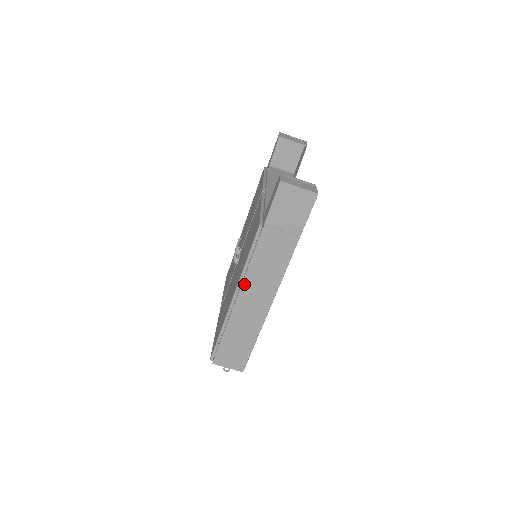
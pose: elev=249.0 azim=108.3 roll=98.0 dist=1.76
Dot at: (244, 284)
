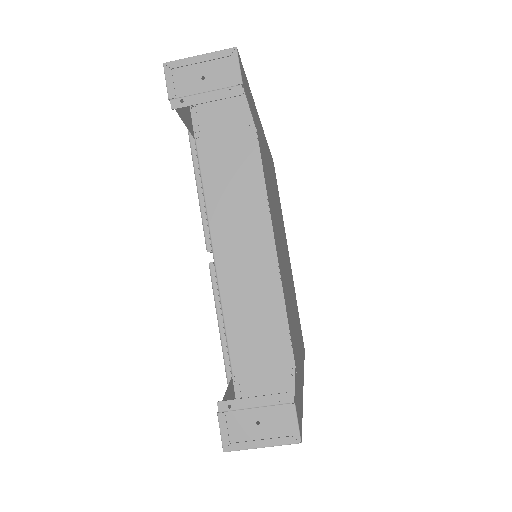
Dot at: occluded
